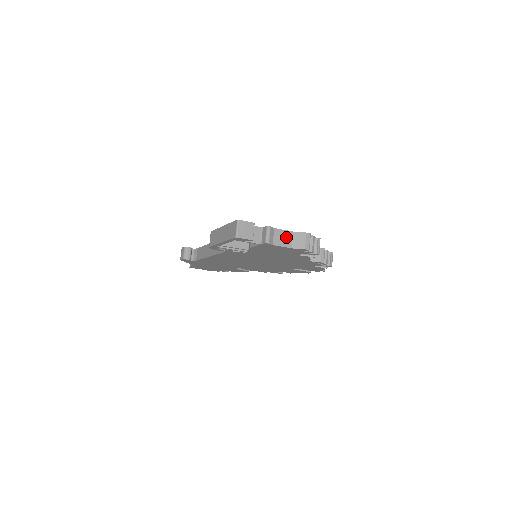
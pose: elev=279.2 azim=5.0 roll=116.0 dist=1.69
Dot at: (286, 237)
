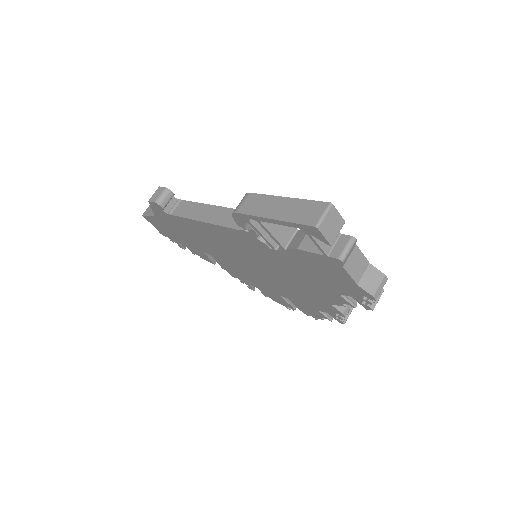
Dot at: (360, 266)
